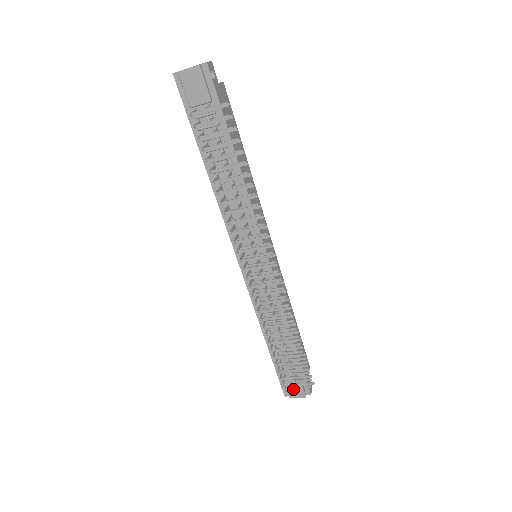
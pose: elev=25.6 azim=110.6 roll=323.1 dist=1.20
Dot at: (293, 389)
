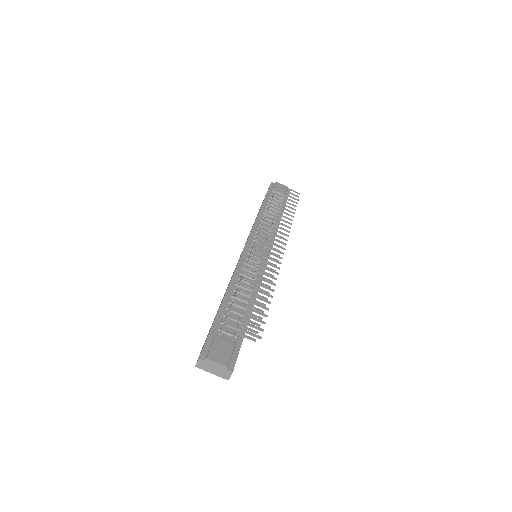
Dot at: (219, 350)
